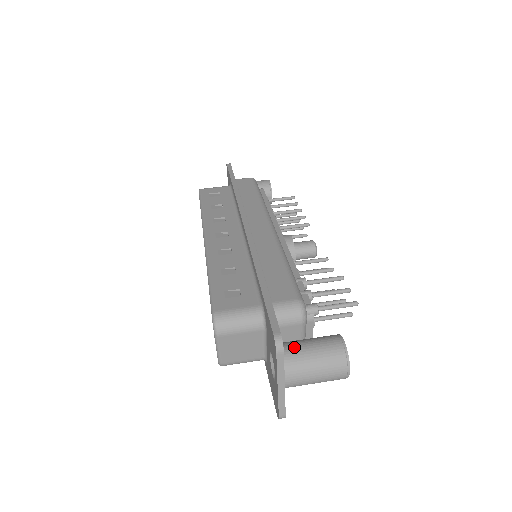
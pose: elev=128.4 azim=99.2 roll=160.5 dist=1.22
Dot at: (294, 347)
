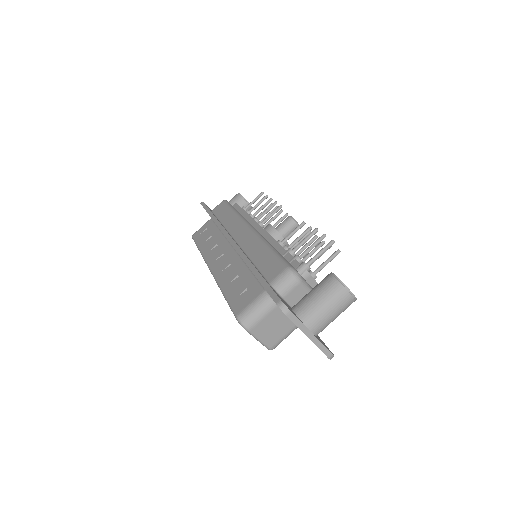
Dot at: (302, 303)
